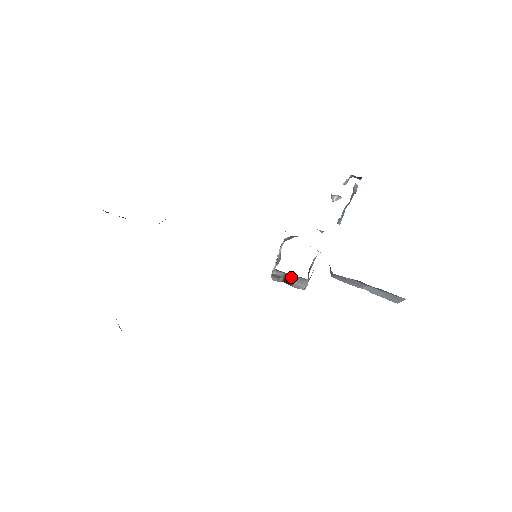
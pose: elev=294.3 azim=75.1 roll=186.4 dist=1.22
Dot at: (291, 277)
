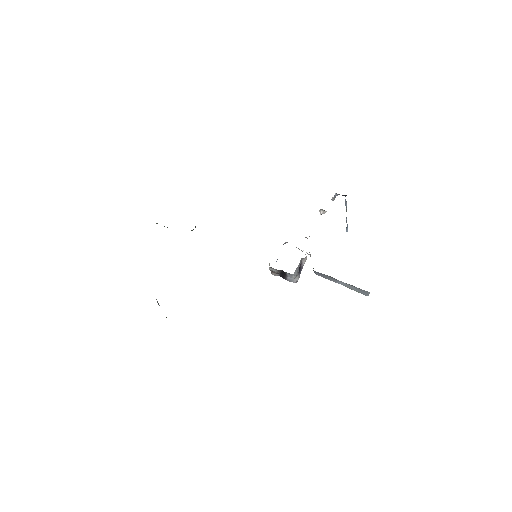
Dot at: (284, 273)
